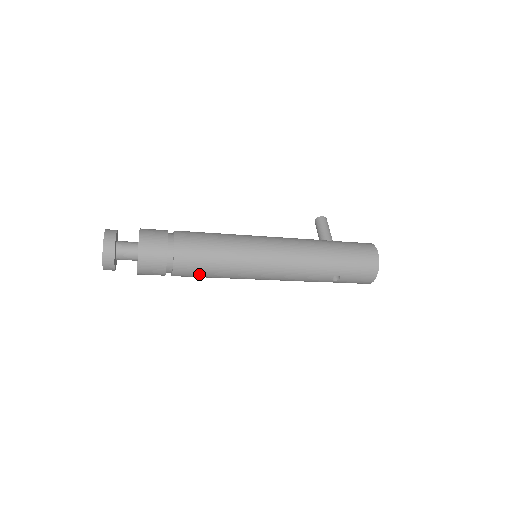
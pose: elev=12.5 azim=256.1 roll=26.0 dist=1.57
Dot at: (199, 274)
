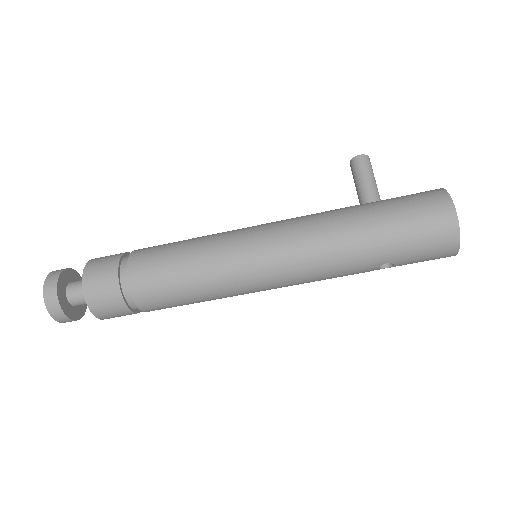
Dot at: (178, 305)
